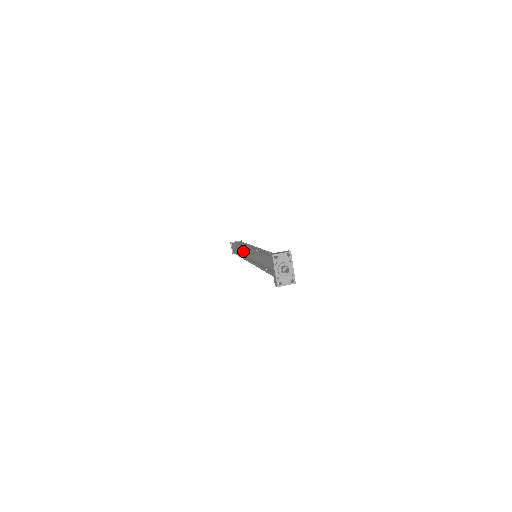
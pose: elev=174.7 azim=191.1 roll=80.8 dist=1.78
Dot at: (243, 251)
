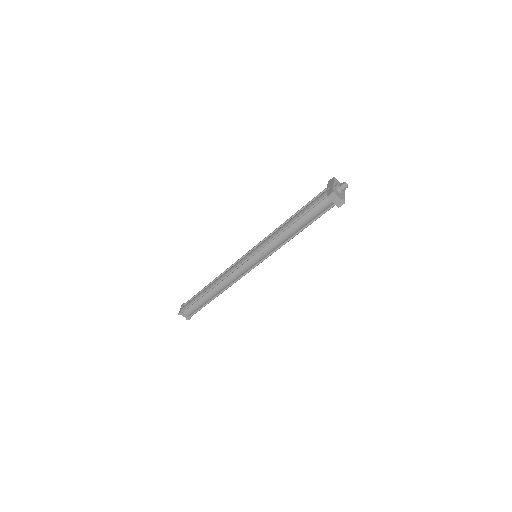
Dot at: (229, 269)
